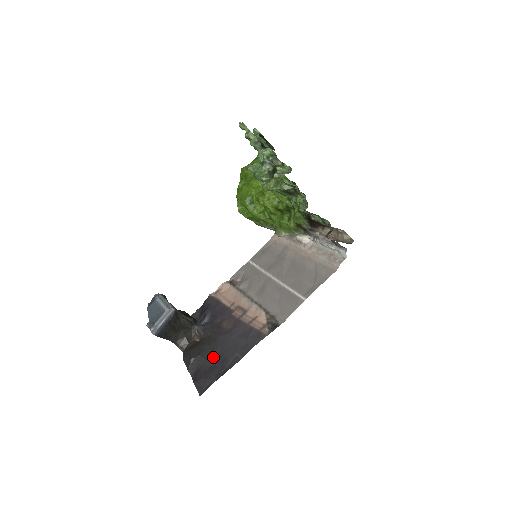
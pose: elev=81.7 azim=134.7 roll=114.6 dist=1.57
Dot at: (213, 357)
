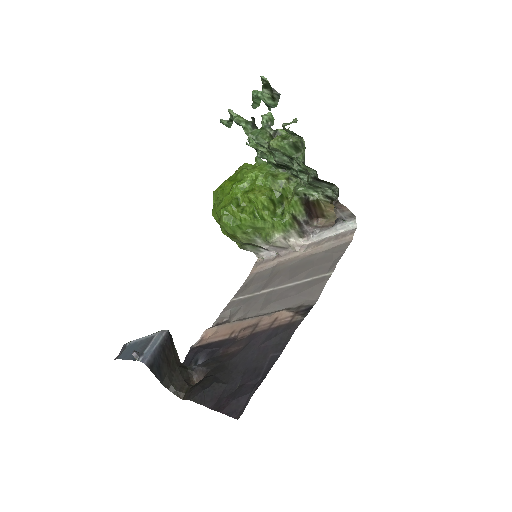
Dot at: (236, 377)
